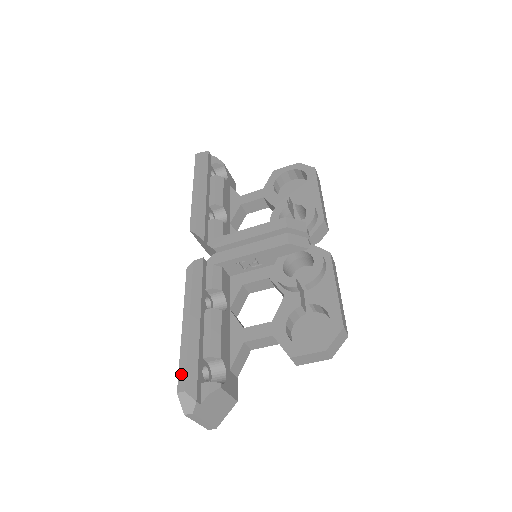
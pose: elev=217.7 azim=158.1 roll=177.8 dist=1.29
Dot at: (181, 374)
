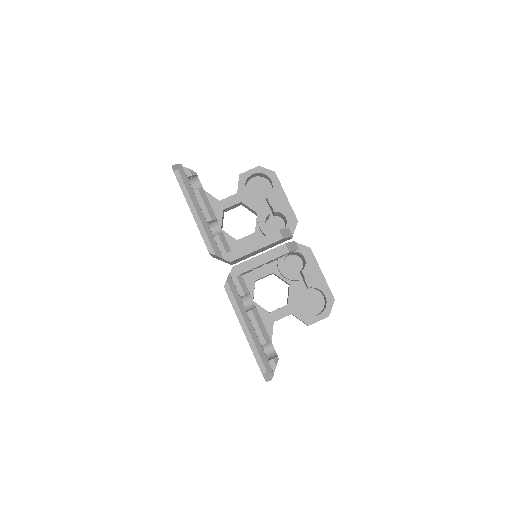
Dot at: (259, 362)
